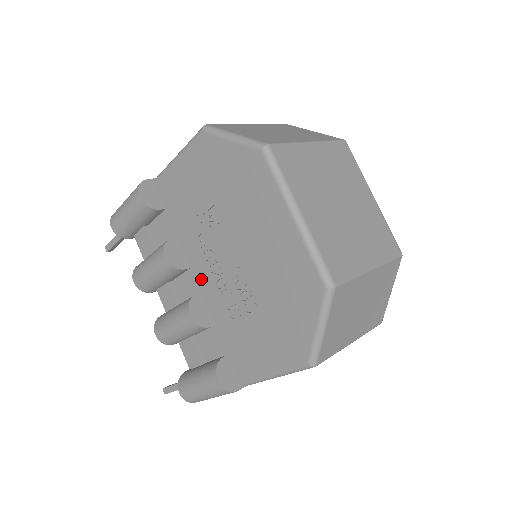
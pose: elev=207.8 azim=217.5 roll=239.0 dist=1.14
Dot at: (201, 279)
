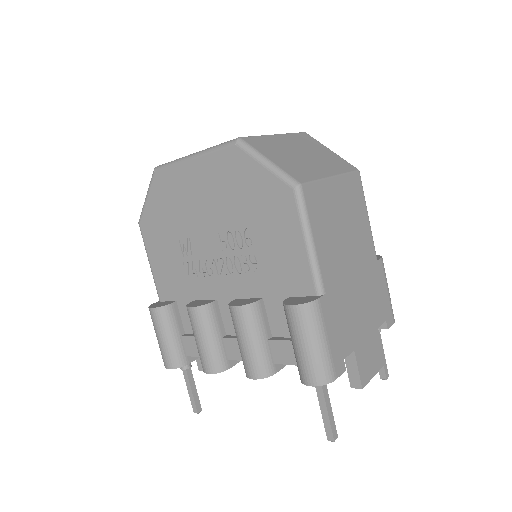
Dot at: (226, 291)
